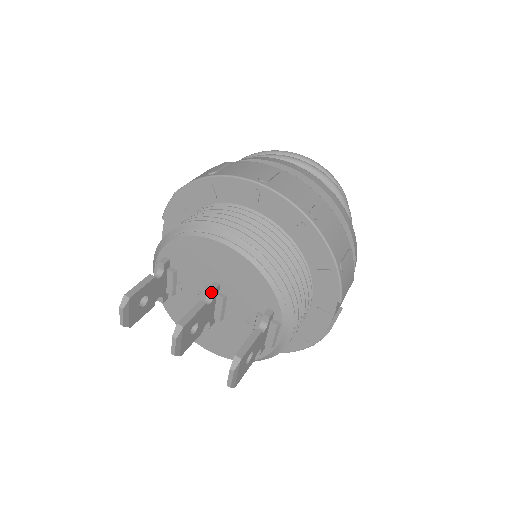
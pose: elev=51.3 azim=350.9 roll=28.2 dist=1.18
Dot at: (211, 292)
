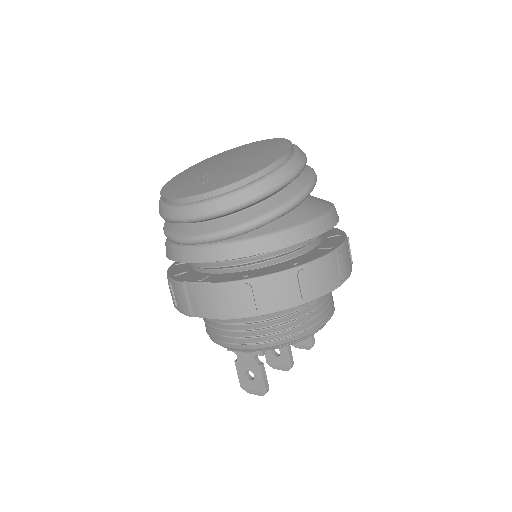
Dot at: occluded
